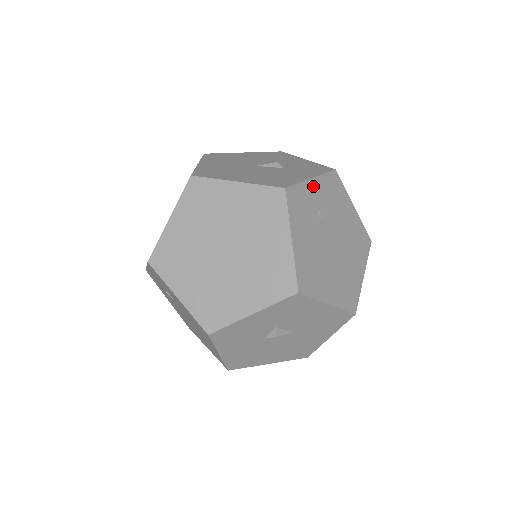
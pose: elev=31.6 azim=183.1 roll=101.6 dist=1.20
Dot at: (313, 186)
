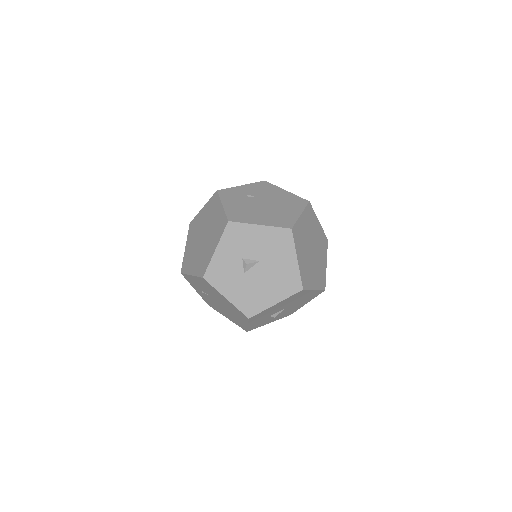
Dot at: (242, 188)
